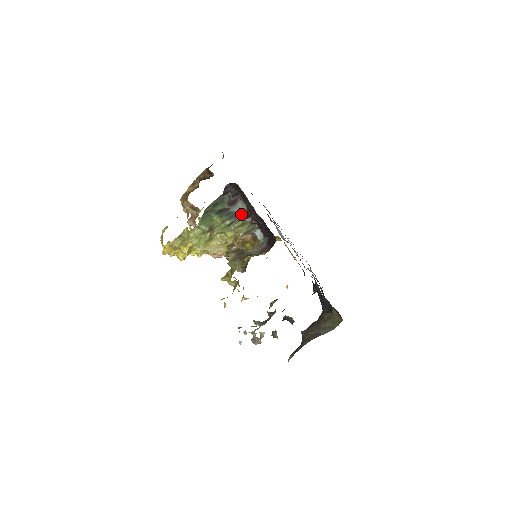
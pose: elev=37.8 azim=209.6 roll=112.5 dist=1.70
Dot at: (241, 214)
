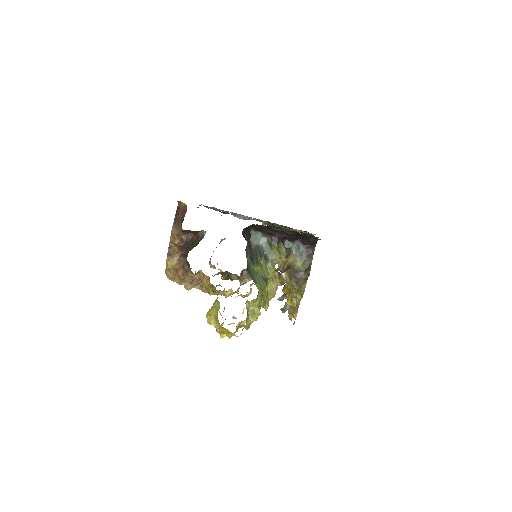
Dot at: (261, 243)
